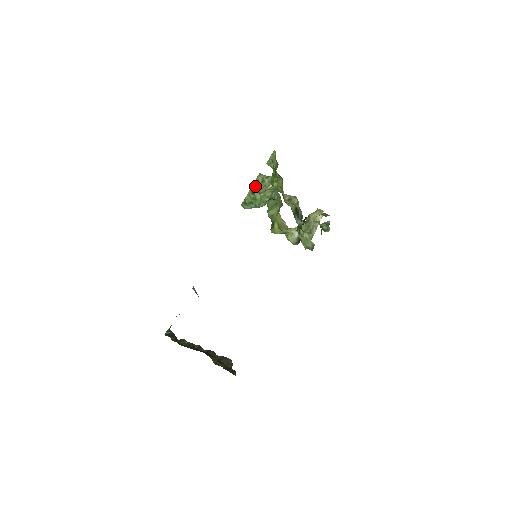
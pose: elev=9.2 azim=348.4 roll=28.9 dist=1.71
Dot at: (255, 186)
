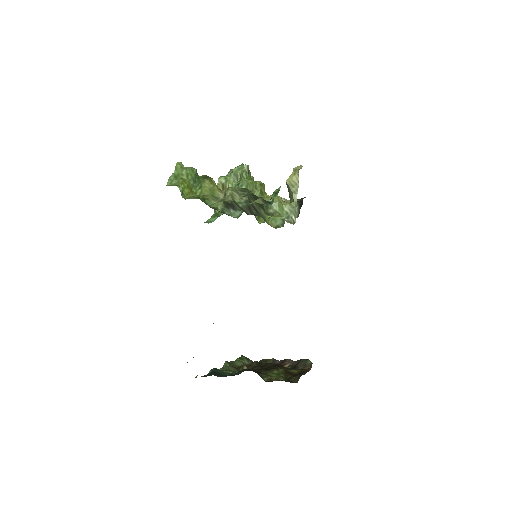
Dot at: occluded
